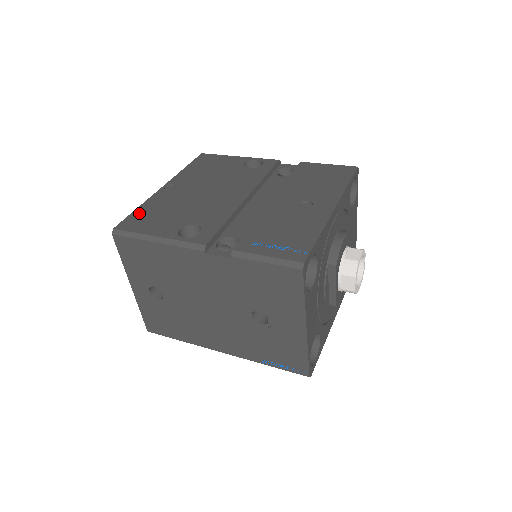
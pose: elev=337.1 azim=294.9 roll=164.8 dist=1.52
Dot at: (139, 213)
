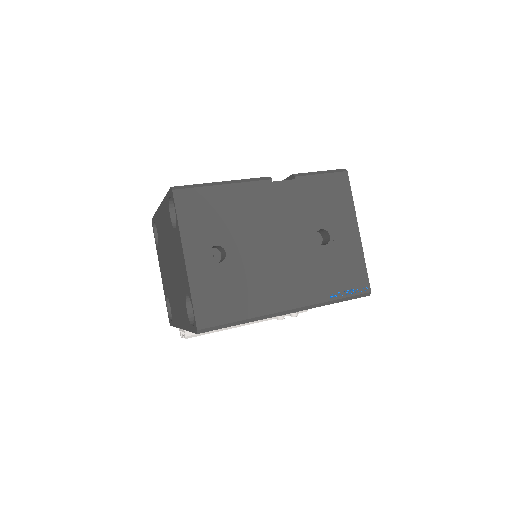
Dot at: occluded
